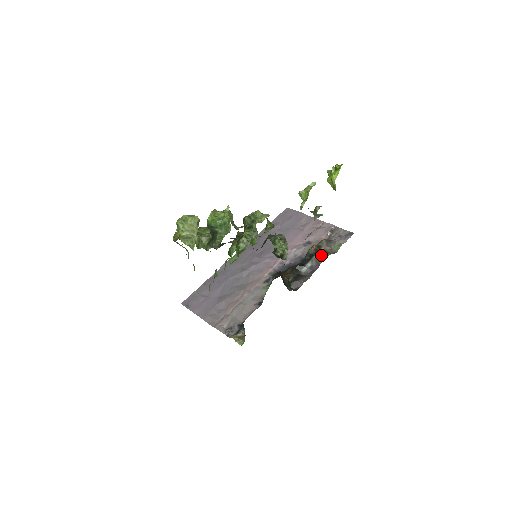
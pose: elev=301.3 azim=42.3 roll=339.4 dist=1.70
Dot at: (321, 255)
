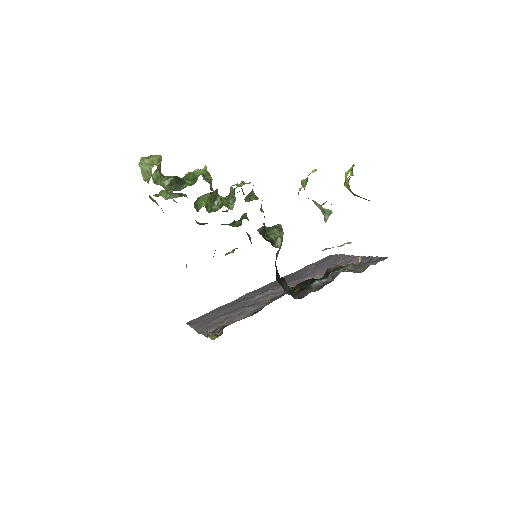
Dot at: occluded
